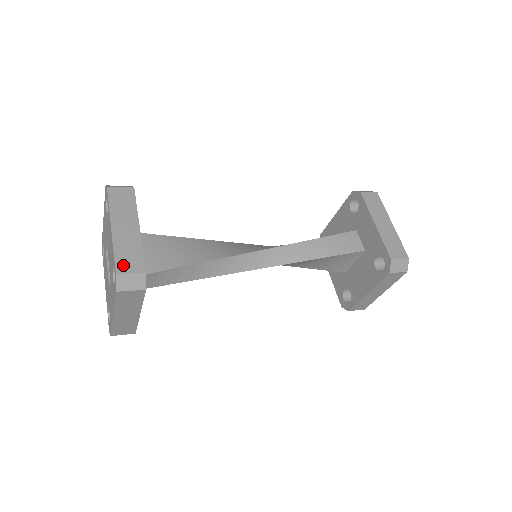
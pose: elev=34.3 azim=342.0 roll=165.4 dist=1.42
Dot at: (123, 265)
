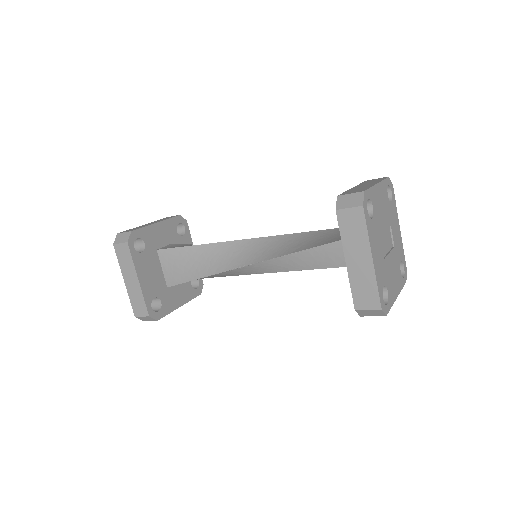
Dot at: (137, 310)
